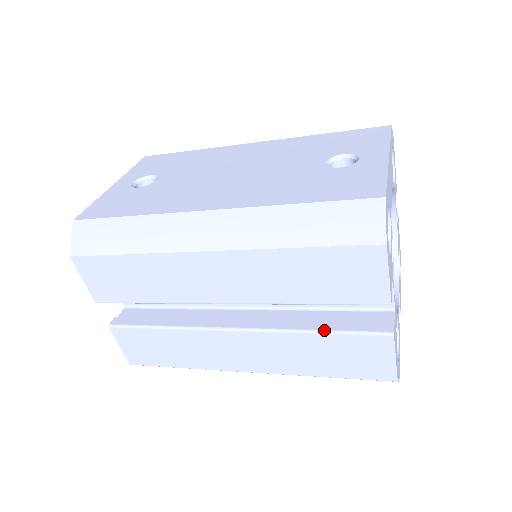
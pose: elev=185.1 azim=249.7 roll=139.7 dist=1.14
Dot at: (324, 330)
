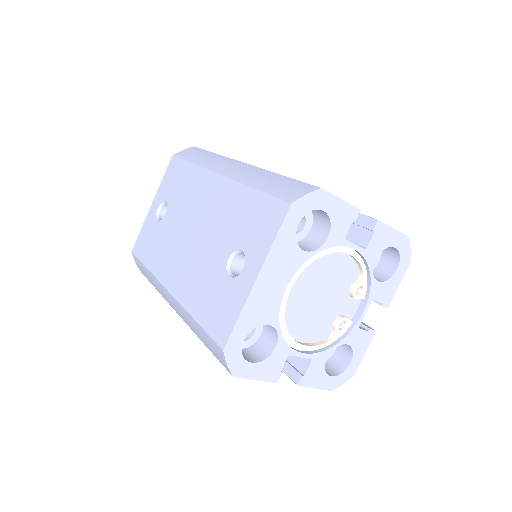
Dot at: occluded
